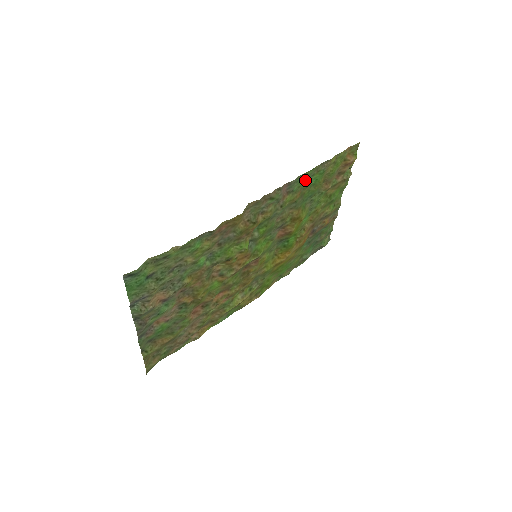
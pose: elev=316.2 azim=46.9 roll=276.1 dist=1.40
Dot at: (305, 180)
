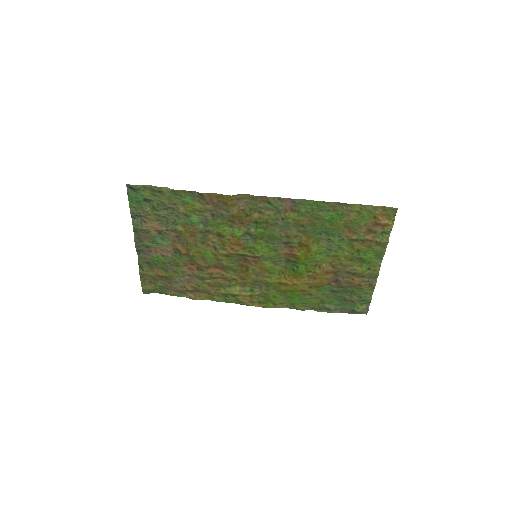
Dot at: (317, 210)
